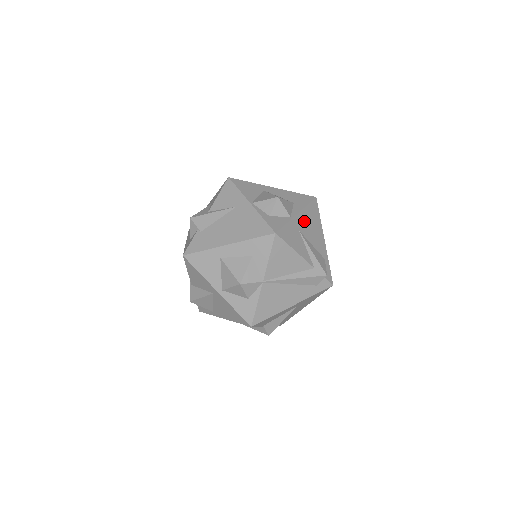
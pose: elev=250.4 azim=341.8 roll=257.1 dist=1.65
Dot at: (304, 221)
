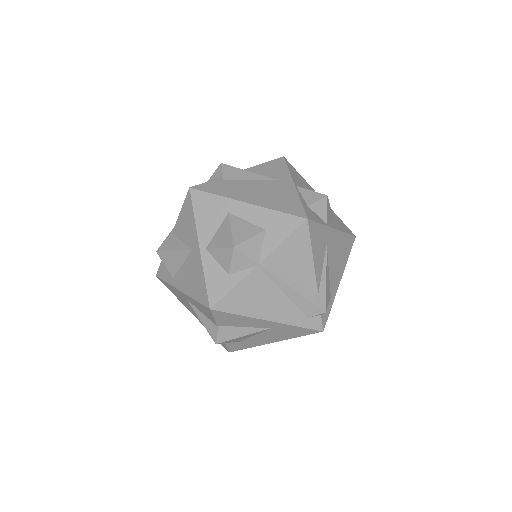
Dot at: (335, 242)
